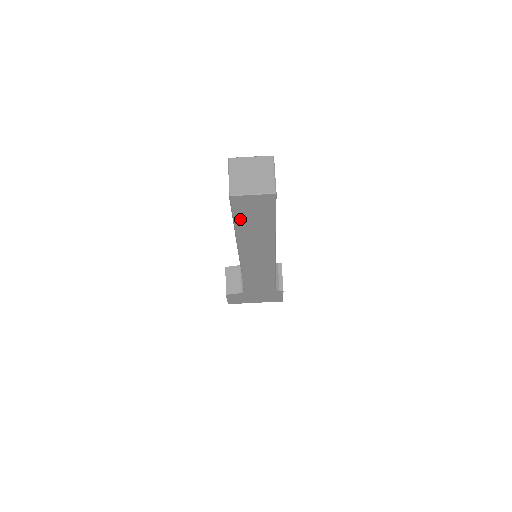
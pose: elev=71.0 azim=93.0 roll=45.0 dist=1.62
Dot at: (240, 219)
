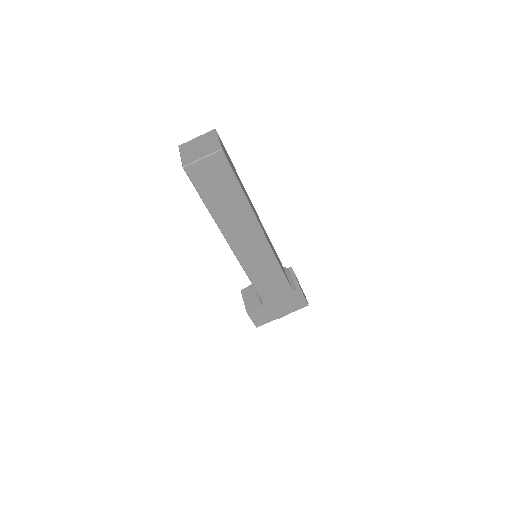
Dot at: (207, 196)
